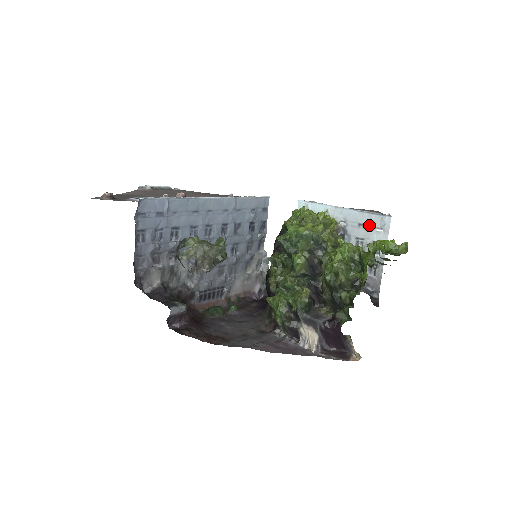
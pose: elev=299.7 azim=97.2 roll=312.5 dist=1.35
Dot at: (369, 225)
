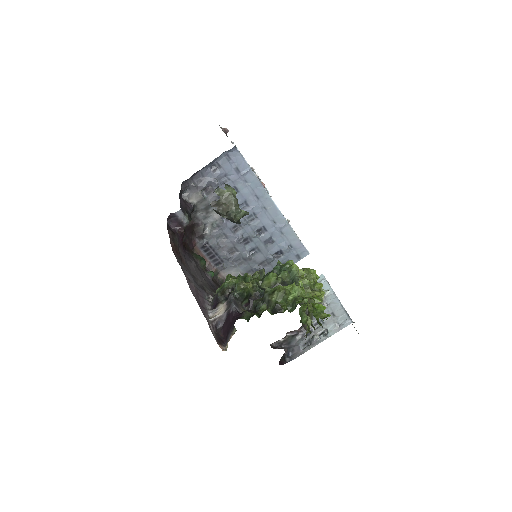
Dot at: (336, 317)
